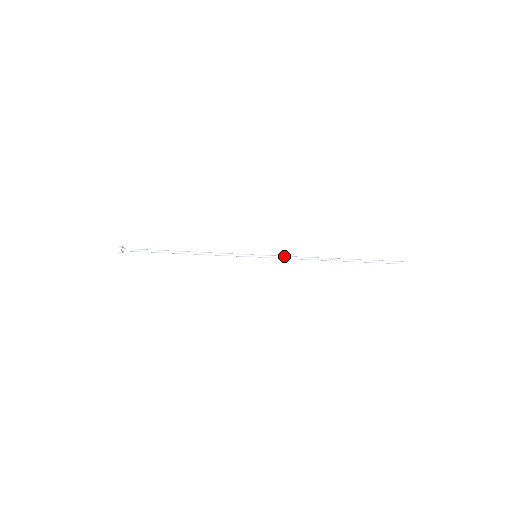
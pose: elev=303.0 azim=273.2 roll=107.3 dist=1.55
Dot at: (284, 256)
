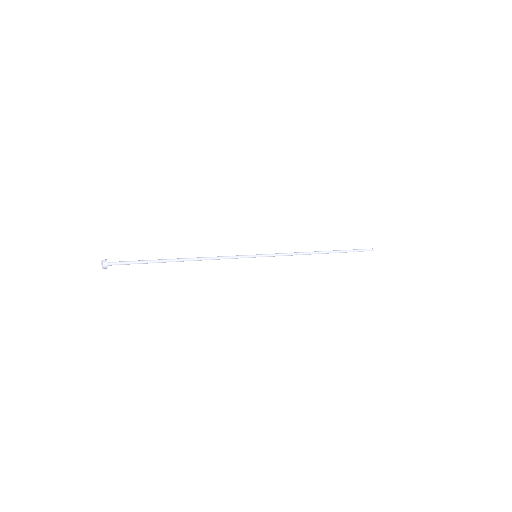
Dot at: (281, 253)
